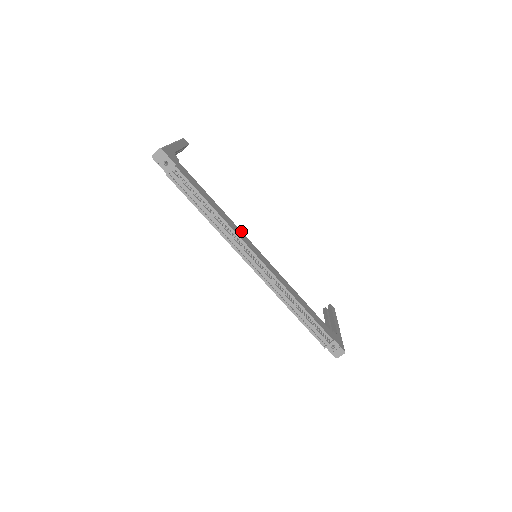
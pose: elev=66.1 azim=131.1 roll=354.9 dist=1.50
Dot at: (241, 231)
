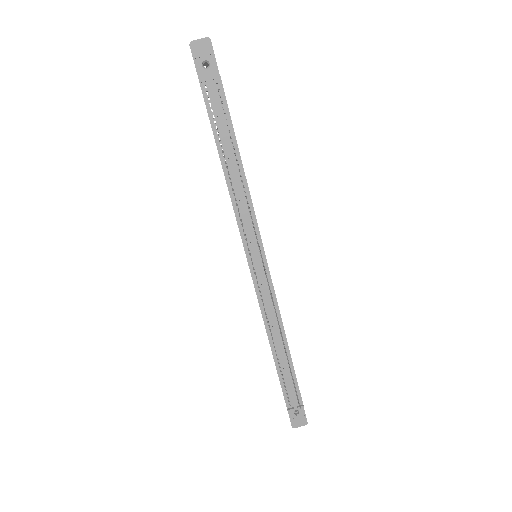
Dot at: occluded
